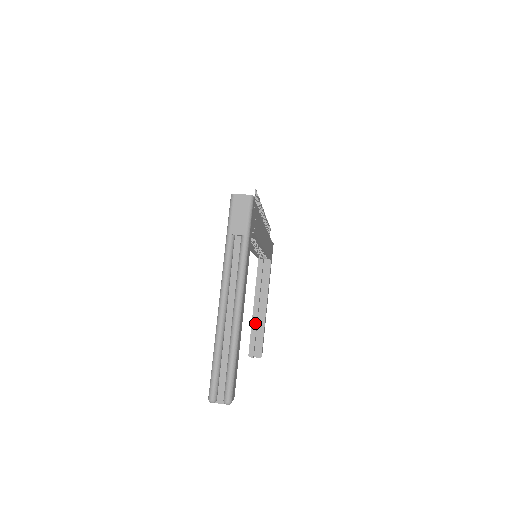
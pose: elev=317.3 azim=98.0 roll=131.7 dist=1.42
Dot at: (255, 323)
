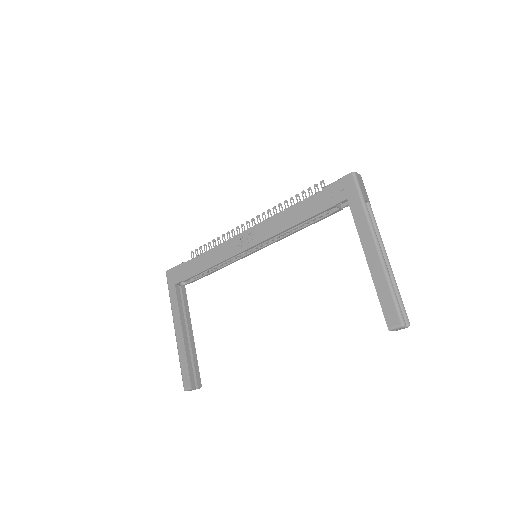
Dot at: (188, 351)
